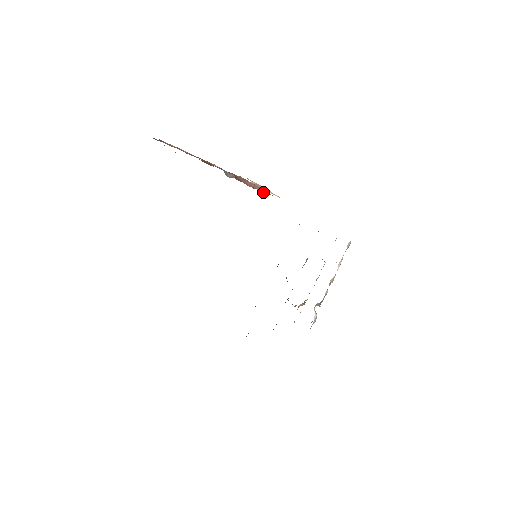
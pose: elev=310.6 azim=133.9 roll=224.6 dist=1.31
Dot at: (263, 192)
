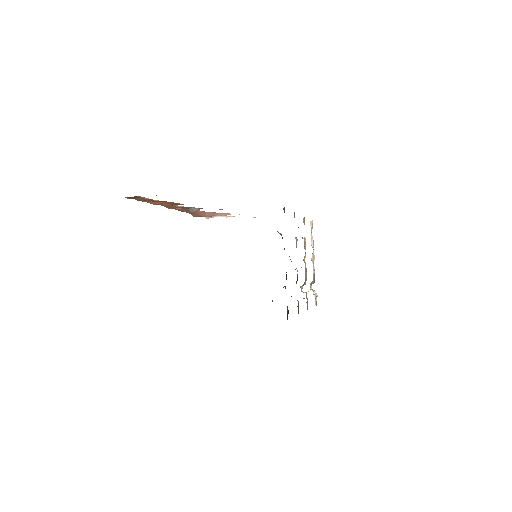
Dot at: (223, 215)
